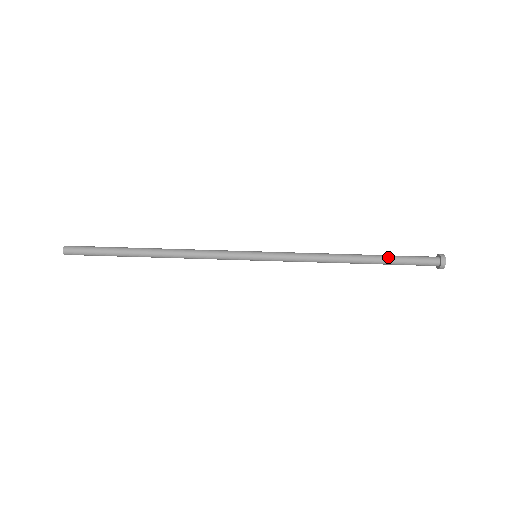
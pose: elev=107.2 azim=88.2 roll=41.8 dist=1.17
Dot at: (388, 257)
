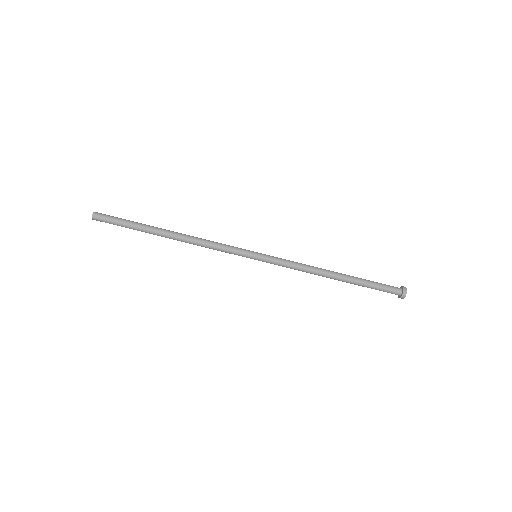
Dot at: (361, 285)
